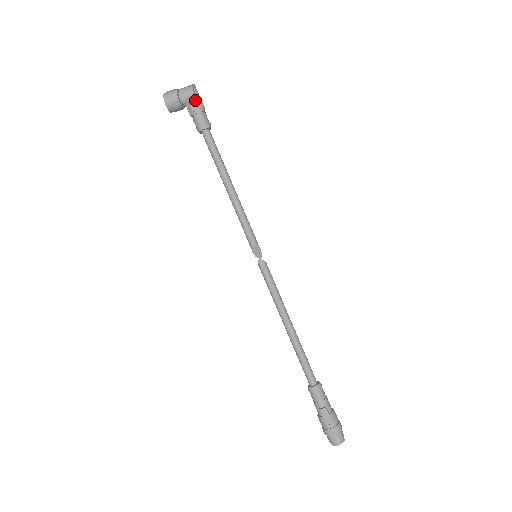
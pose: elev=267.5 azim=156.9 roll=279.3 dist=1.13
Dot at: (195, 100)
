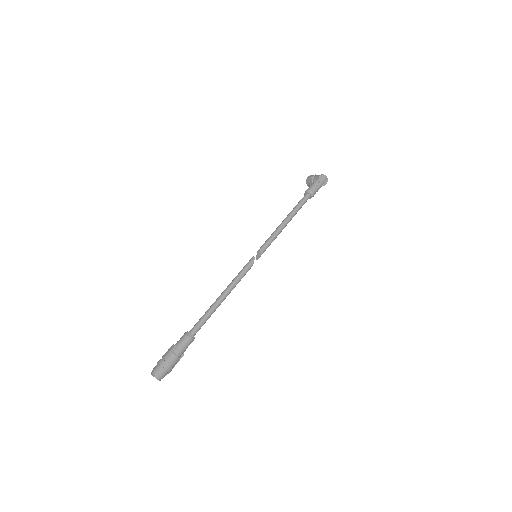
Dot at: (318, 180)
